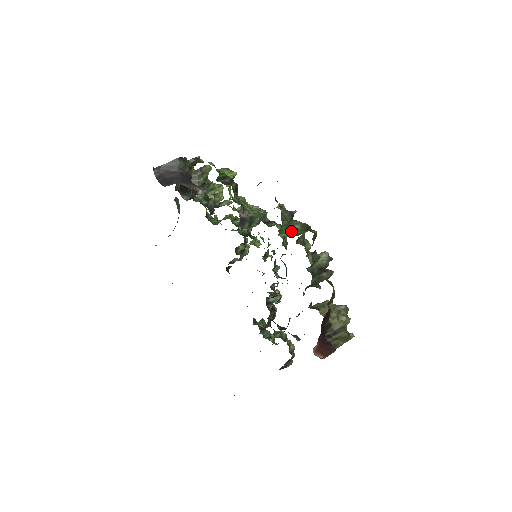
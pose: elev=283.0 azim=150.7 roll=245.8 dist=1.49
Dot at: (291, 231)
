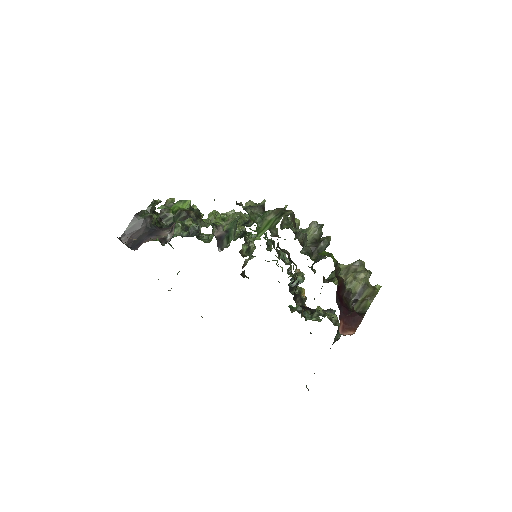
Dot at: (267, 225)
